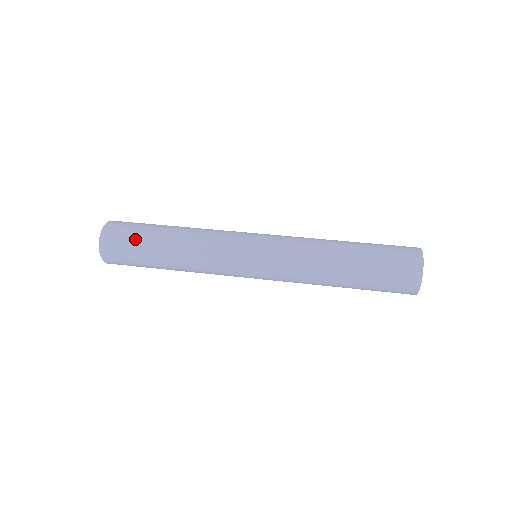
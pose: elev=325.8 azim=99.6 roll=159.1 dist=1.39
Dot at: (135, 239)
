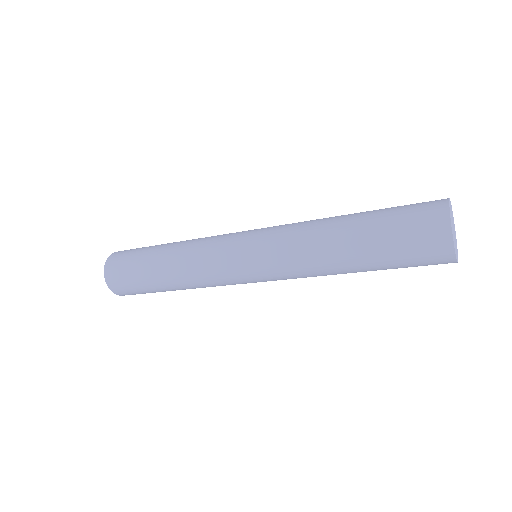
Dot at: (140, 249)
